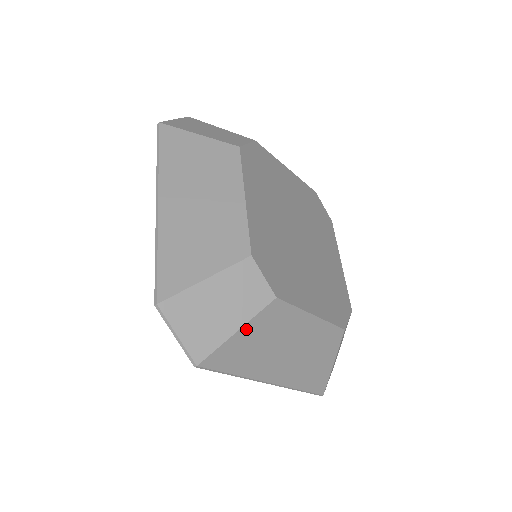
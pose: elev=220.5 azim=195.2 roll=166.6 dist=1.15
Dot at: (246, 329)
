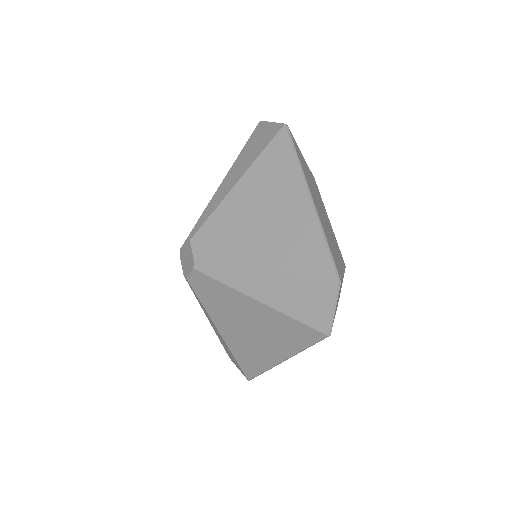
Dot at: occluded
